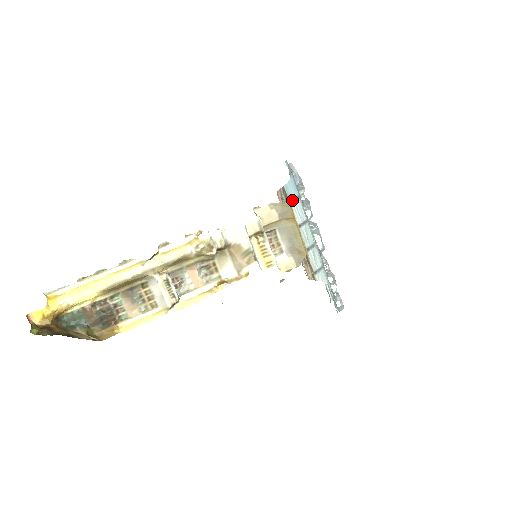
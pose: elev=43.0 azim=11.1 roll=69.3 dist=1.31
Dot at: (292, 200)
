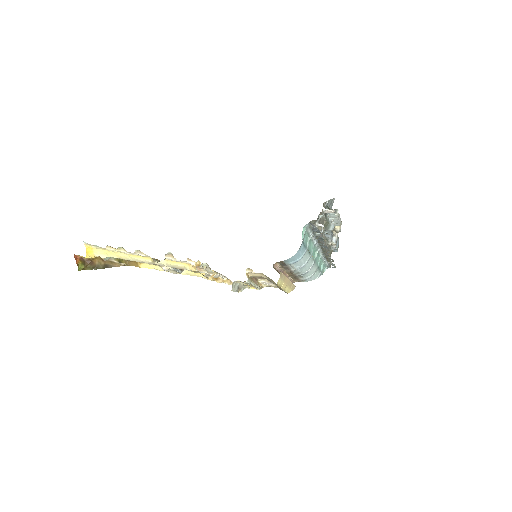
Dot at: (290, 264)
